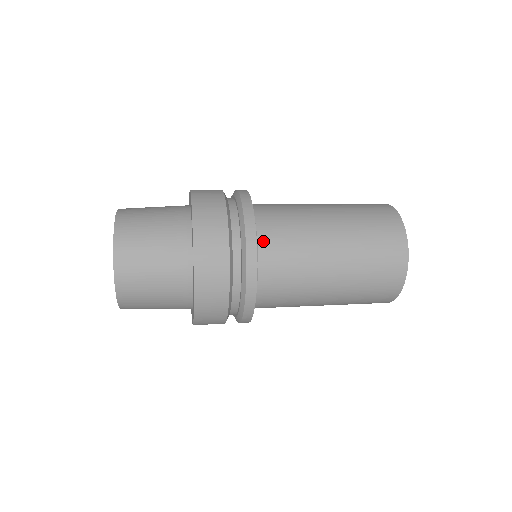
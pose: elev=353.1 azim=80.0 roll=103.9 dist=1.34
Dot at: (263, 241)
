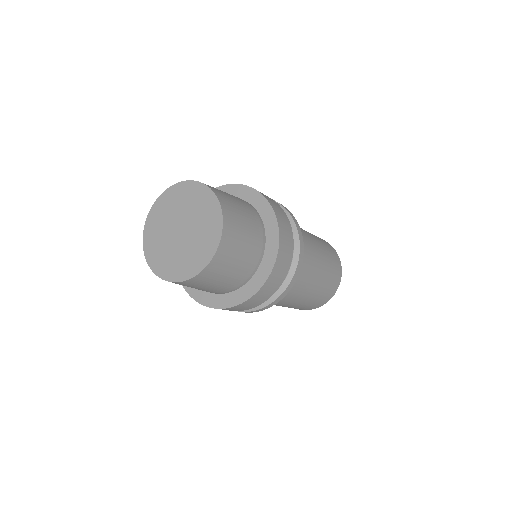
Dot at: occluded
